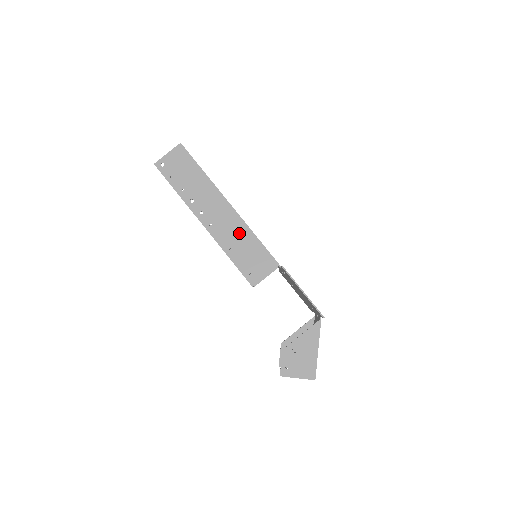
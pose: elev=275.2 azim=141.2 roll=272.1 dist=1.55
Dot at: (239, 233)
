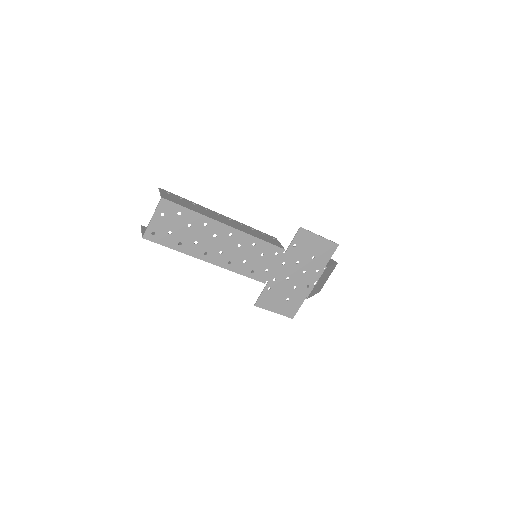
Dot at: occluded
